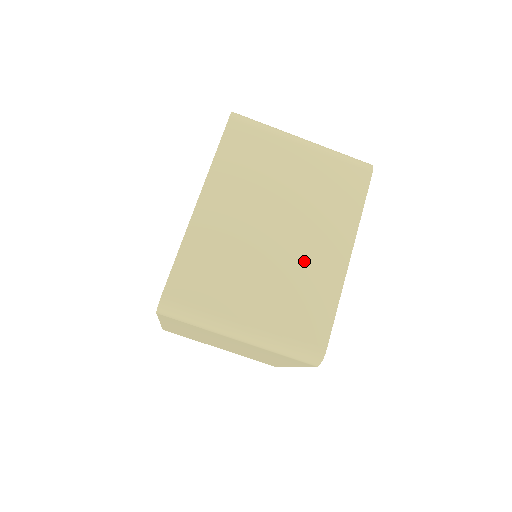
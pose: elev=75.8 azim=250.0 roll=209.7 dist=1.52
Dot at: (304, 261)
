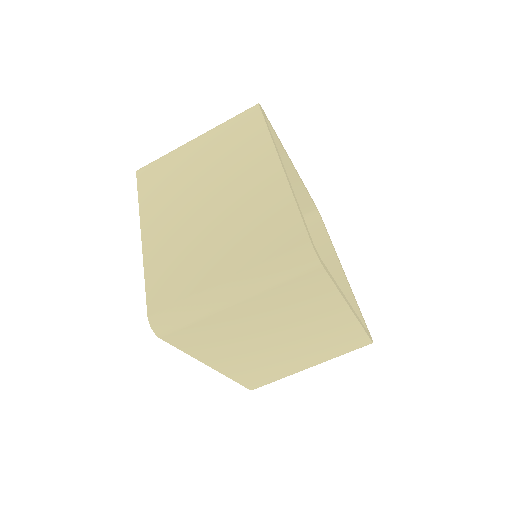
Dot at: (245, 201)
